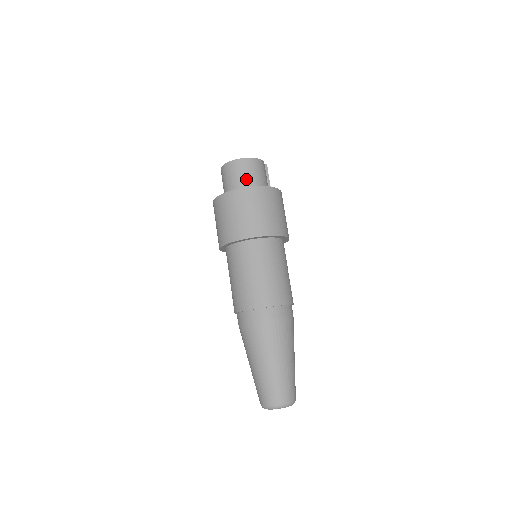
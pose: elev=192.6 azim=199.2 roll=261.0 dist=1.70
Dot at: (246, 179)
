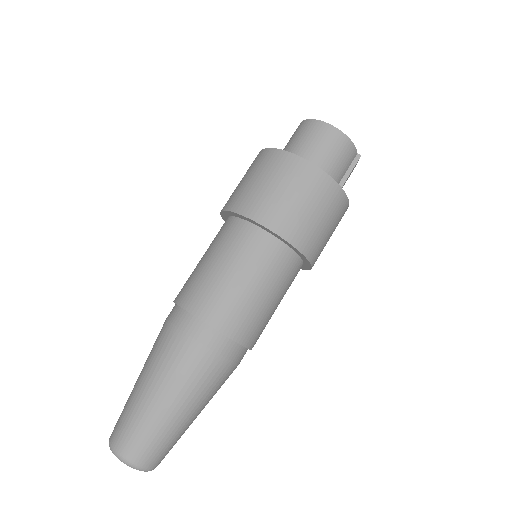
Dot at: (306, 148)
